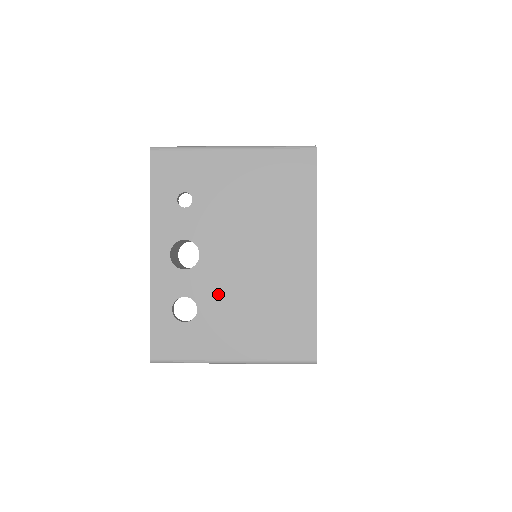
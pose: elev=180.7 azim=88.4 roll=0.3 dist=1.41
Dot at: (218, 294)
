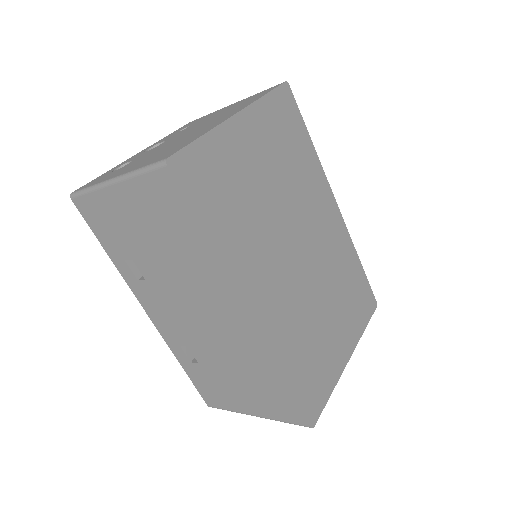
Dot at: (150, 153)
